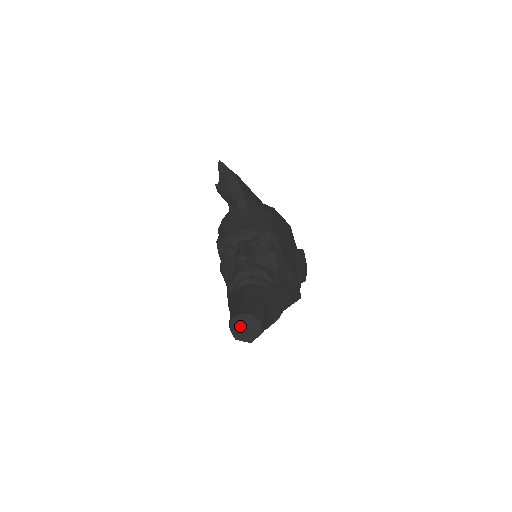
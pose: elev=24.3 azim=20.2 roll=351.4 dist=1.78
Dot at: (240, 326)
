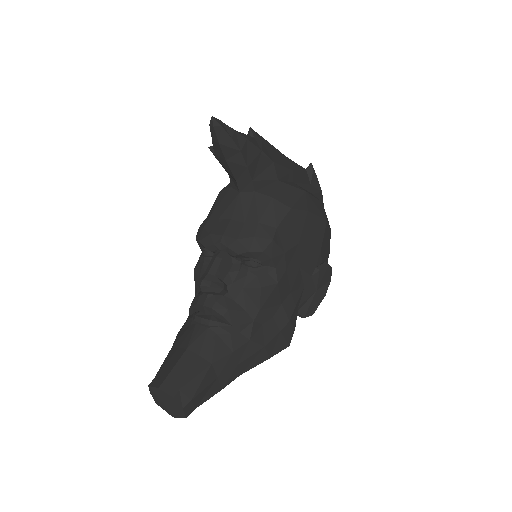
Dot at: (159, 398)
